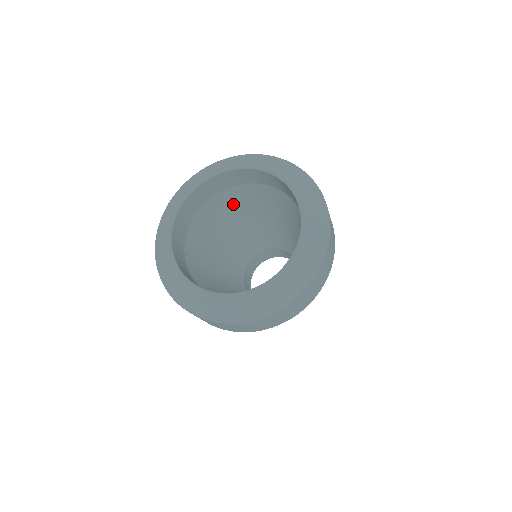
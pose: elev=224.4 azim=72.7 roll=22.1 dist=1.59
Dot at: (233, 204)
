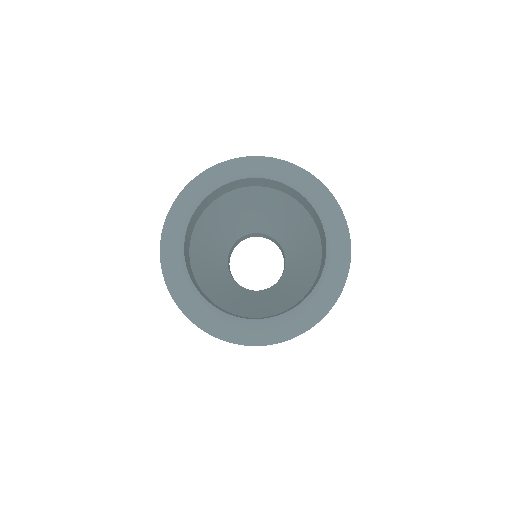
Dot at: (243, 199)
